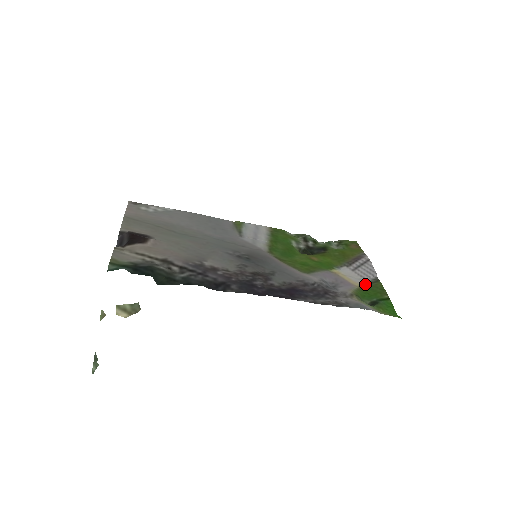
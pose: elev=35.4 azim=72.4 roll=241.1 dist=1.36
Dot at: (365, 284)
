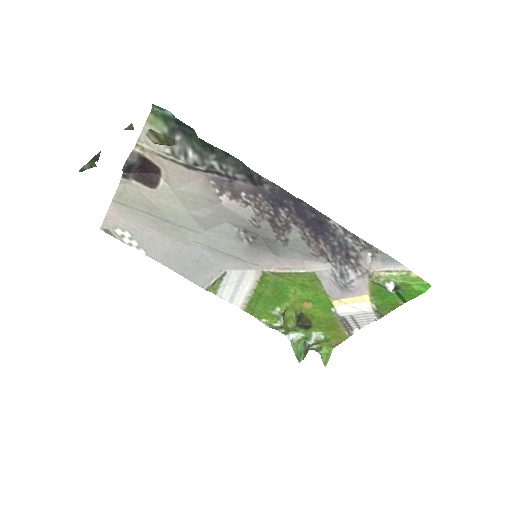
Dot at: (372, 308)
